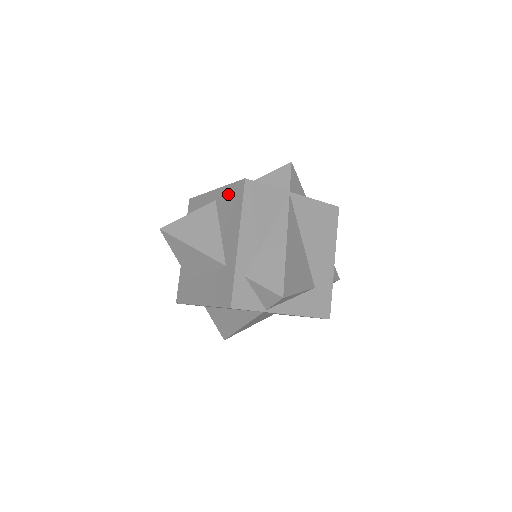
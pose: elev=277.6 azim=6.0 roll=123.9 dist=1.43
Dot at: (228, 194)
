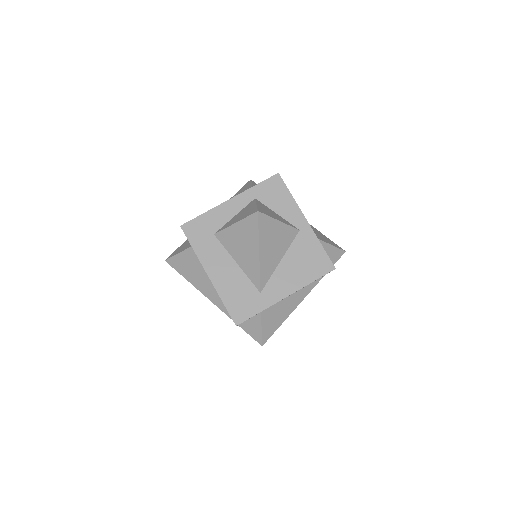
Dot at: (314, 250)
